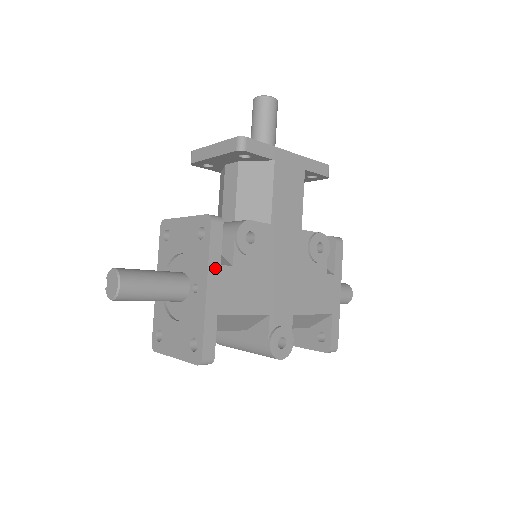
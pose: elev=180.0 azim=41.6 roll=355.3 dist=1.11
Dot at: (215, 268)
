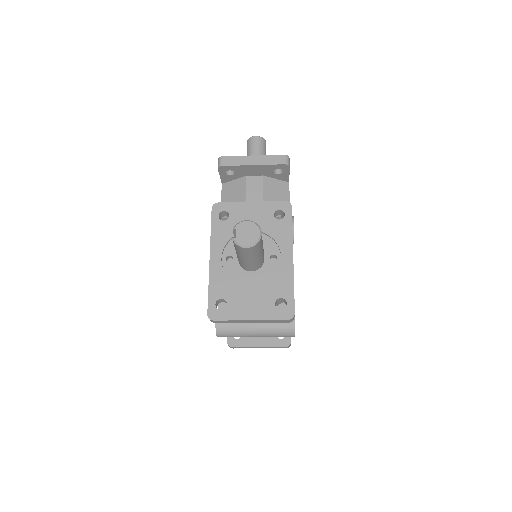
Dot at: (292, 243)
